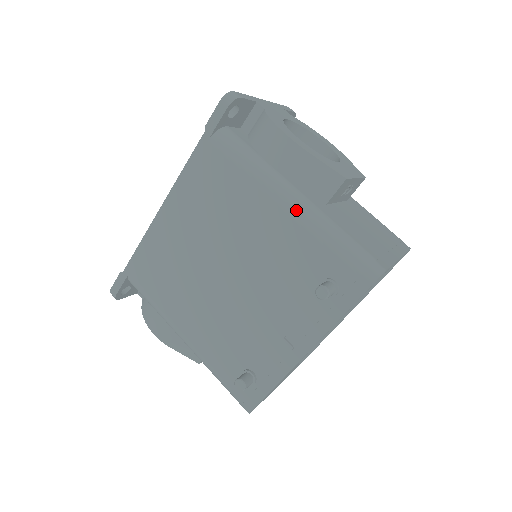
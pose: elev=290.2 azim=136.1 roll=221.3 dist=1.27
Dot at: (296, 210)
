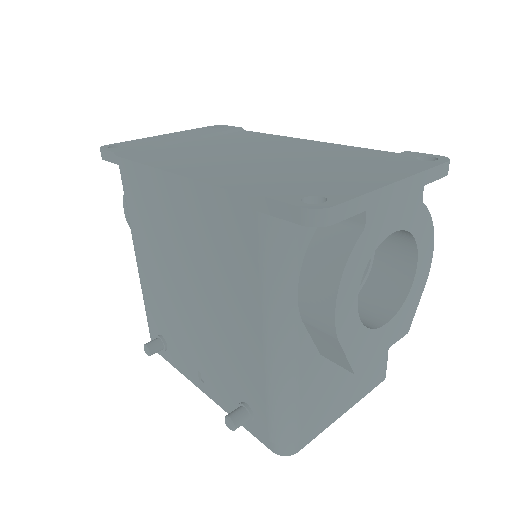
Dot at: (273, 362)
